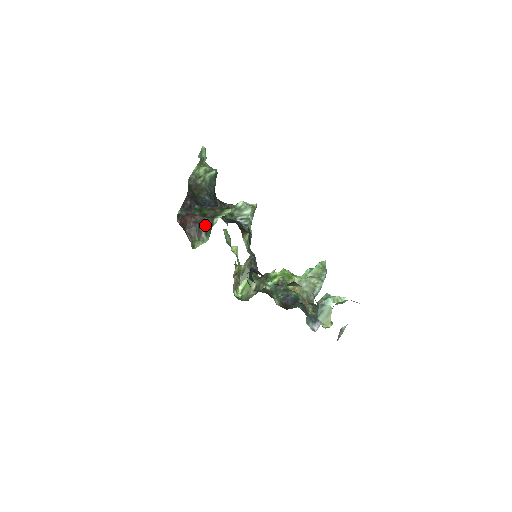
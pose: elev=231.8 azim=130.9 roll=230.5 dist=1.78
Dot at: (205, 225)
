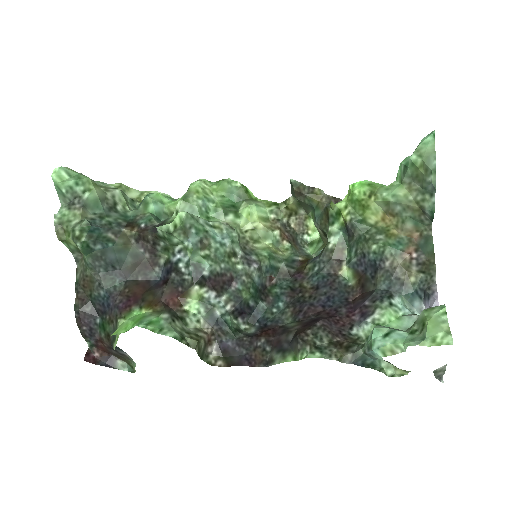
Dot at: (119, 348)
